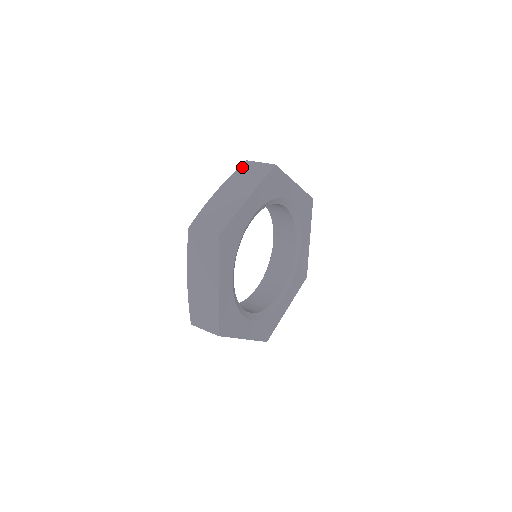
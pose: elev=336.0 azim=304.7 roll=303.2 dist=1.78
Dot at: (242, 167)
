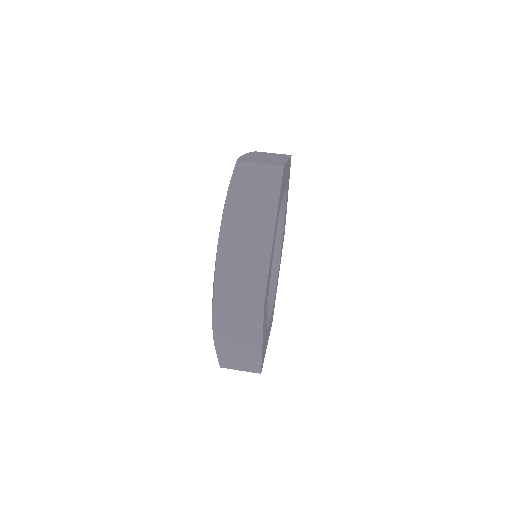
Dot at: (218, 307)
